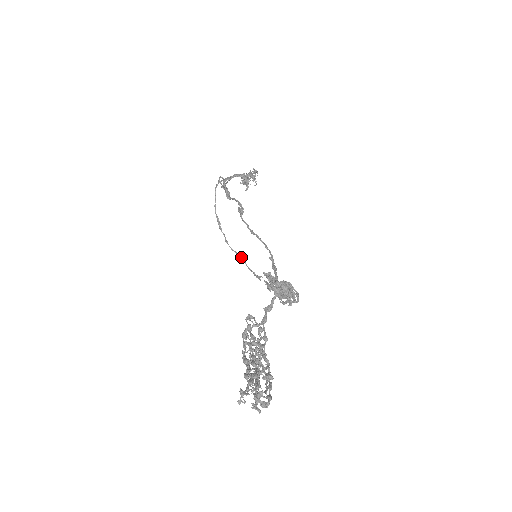
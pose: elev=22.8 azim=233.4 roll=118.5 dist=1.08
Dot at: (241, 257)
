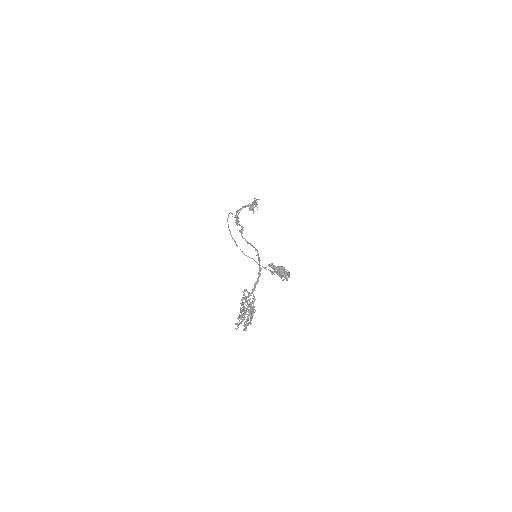
Dot at: occluded
